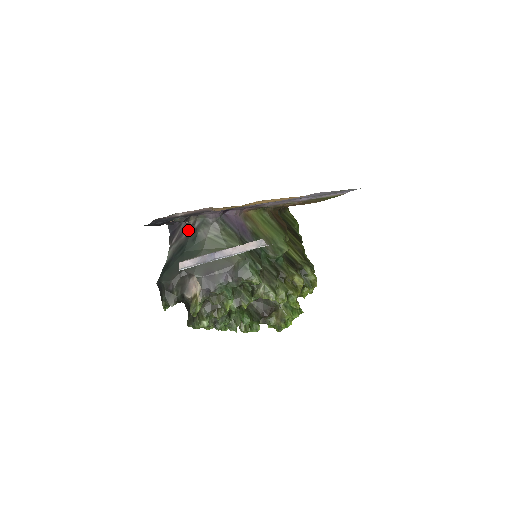
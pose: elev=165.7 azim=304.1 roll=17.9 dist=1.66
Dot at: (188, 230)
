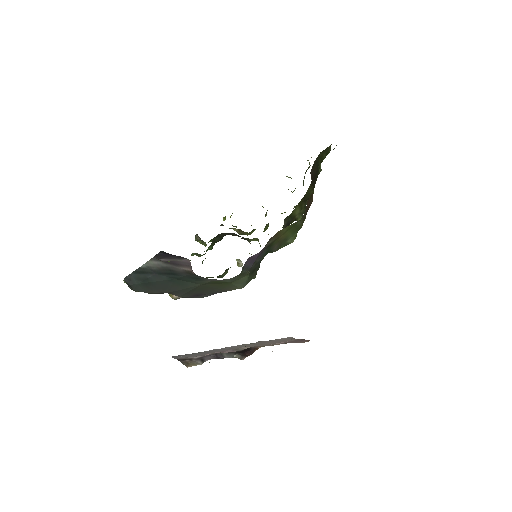
Dot at: (191, 270)
